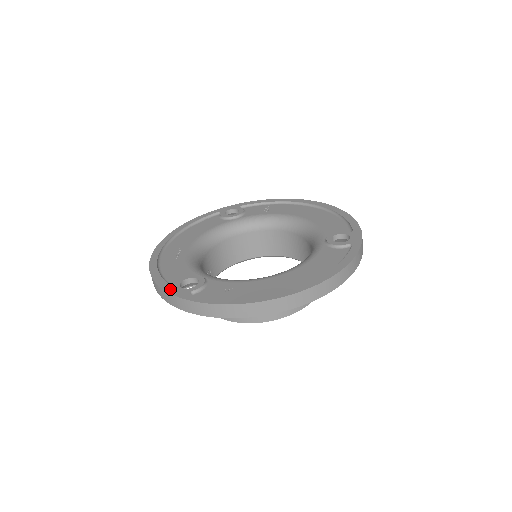
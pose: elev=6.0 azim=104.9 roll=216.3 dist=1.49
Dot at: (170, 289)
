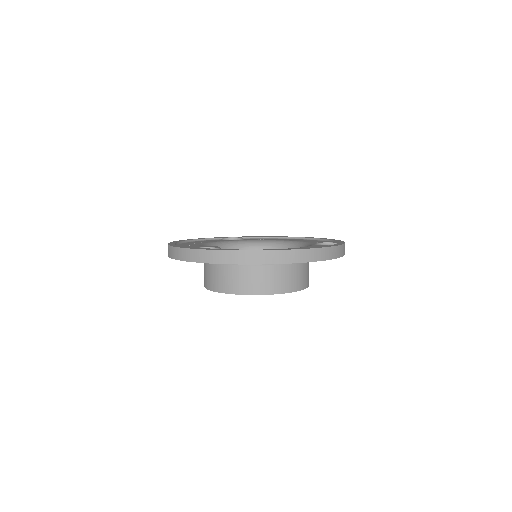
Dot at: (191, 248)
